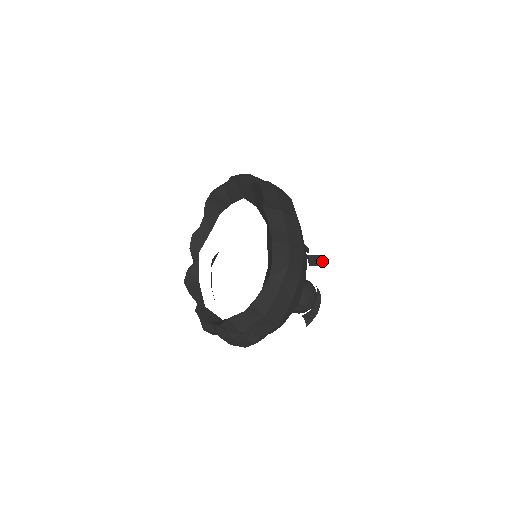
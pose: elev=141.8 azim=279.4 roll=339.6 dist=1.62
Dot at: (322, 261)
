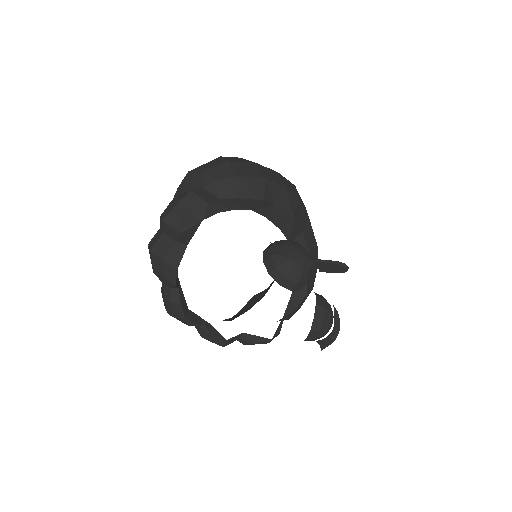
Dot at: (337, 264)
